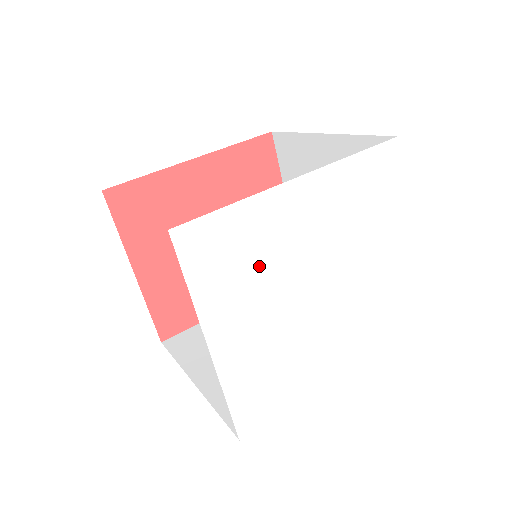
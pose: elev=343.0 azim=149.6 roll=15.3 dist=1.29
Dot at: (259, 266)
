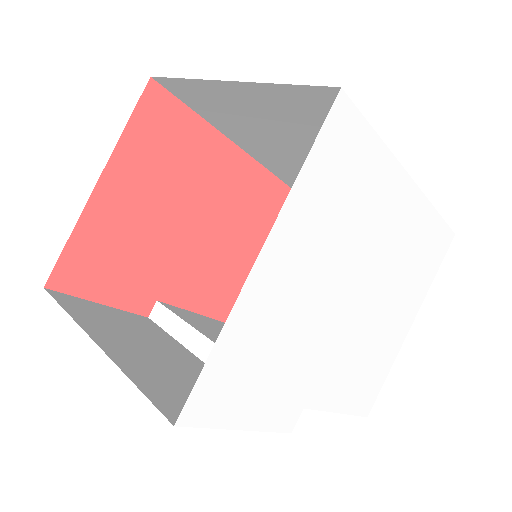
Dot at: (346, 222)
